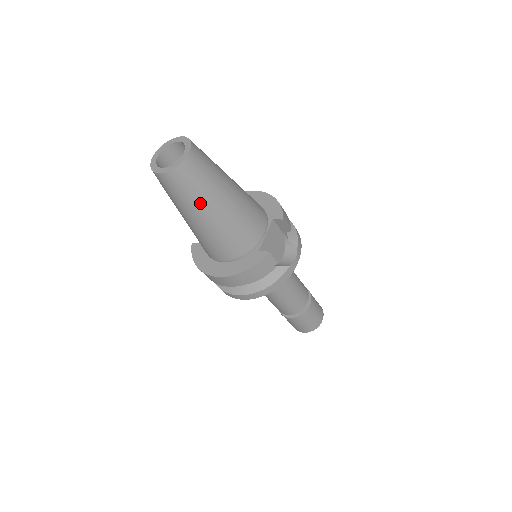
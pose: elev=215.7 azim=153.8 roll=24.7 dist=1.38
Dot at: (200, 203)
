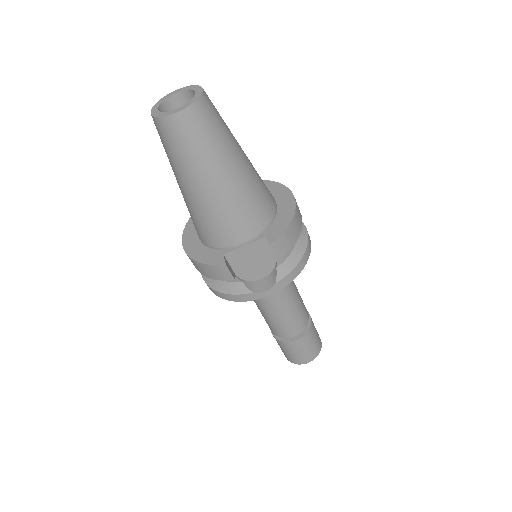
Dot at: (178, 168)
